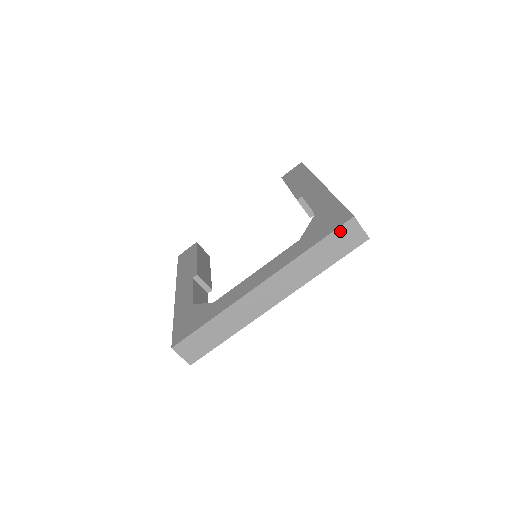
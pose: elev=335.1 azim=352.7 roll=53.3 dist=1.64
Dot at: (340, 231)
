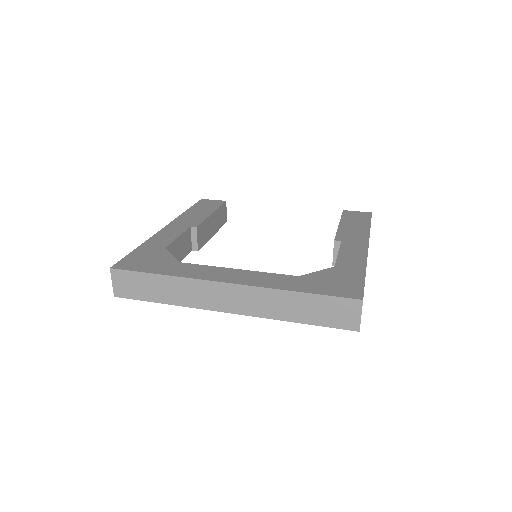
Dot at: (339, 301)
